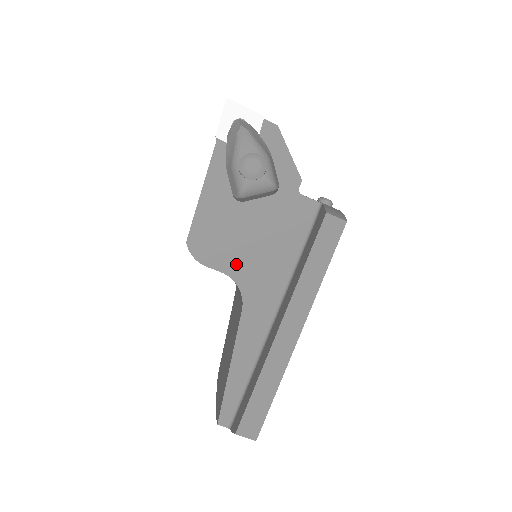
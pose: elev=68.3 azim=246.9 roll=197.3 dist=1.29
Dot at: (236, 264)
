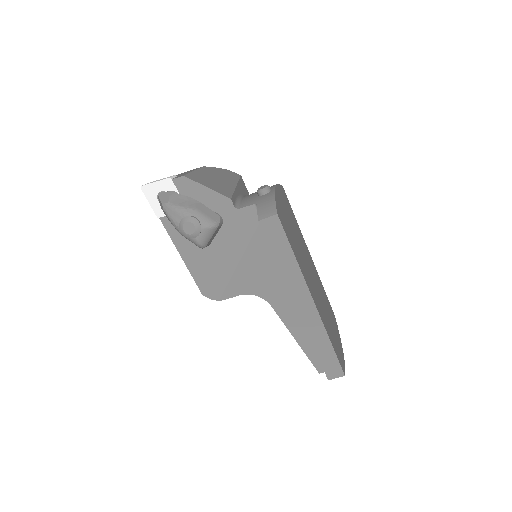
Dot at: (241, 285)
